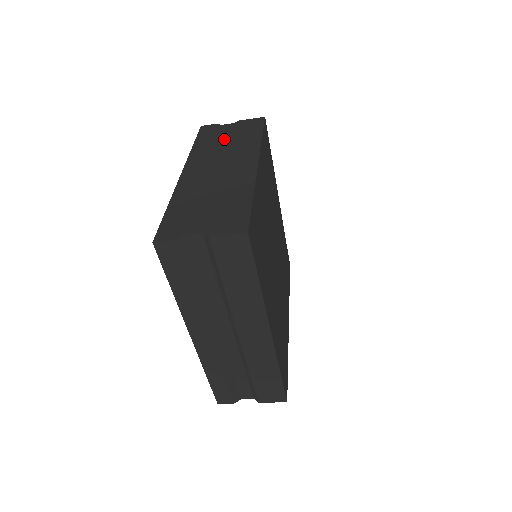
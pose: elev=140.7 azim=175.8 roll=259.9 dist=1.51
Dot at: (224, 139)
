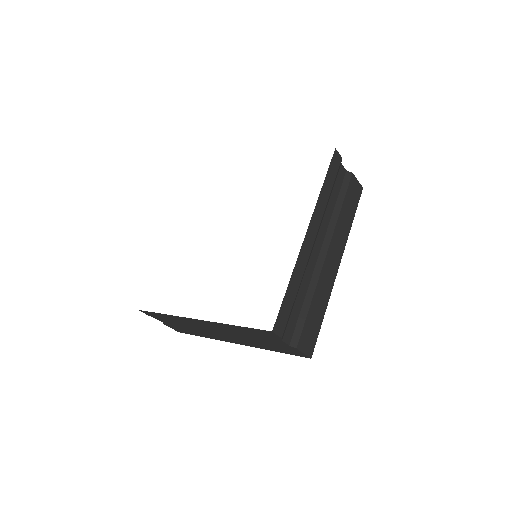
Dot at: occluded
